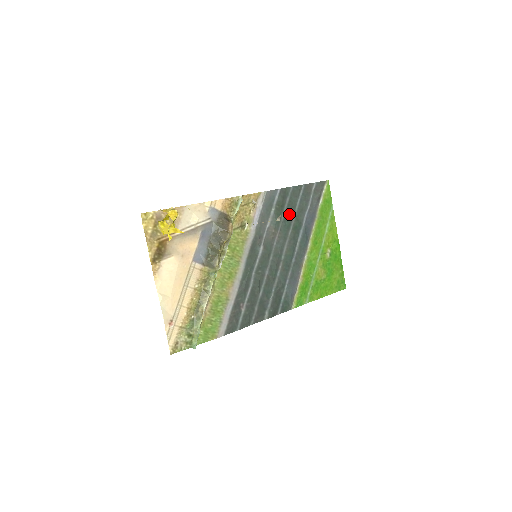
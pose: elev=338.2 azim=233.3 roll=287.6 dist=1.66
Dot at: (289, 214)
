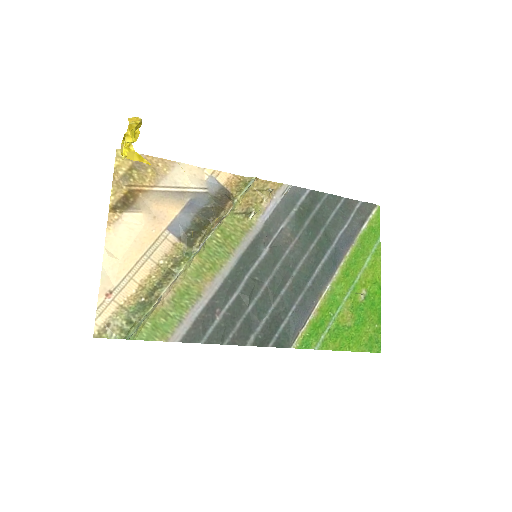
Dot at: (316, 224)
